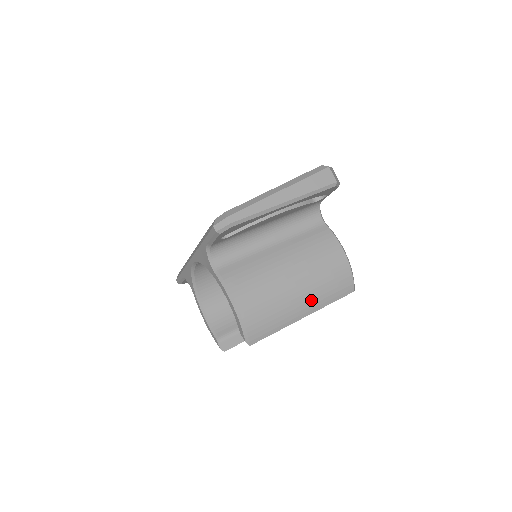
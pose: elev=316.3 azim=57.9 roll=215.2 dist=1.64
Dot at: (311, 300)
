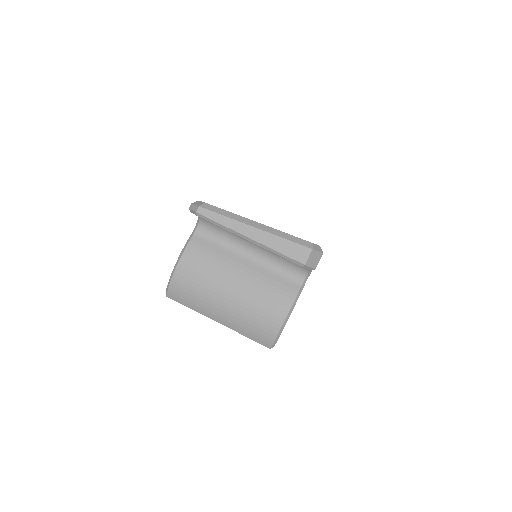
Dot at: (229, 317)
